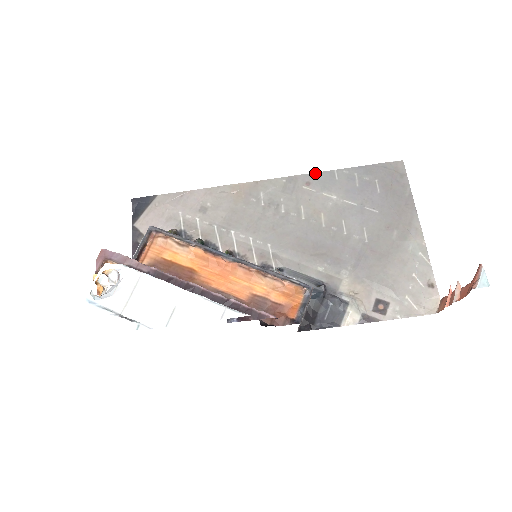
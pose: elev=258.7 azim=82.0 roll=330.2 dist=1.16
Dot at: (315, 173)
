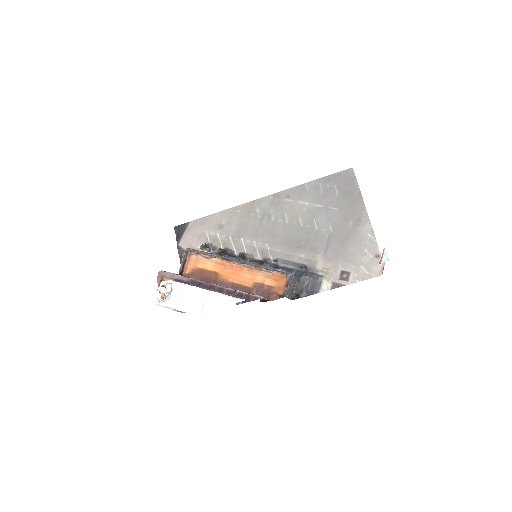
Dot at: (292, 188)
